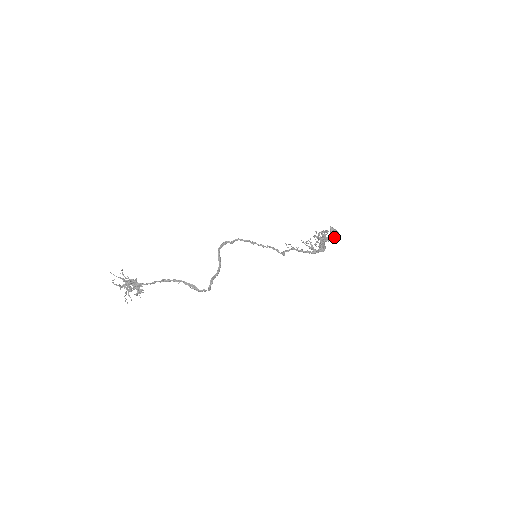
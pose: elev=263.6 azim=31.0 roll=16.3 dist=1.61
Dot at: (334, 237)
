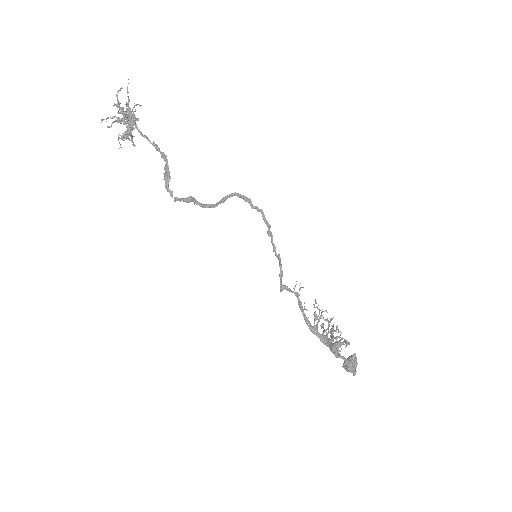
Dot at: (347, 367)
